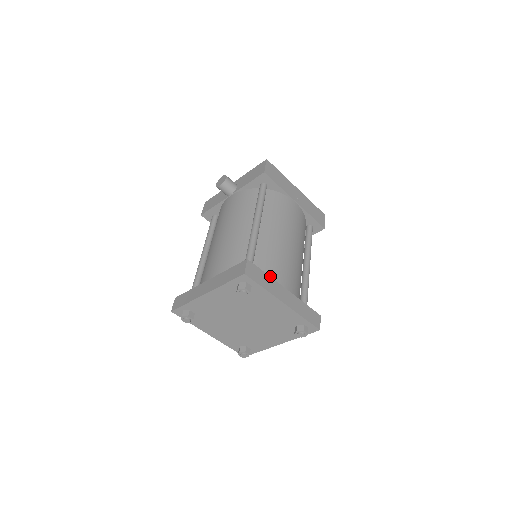
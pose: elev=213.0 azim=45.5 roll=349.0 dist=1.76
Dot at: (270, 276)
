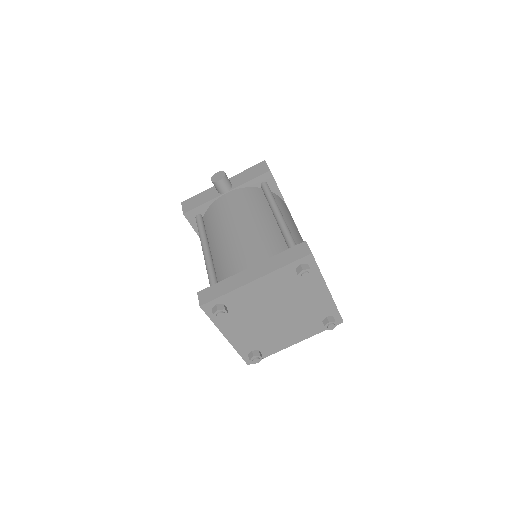
Dot at: occluded
